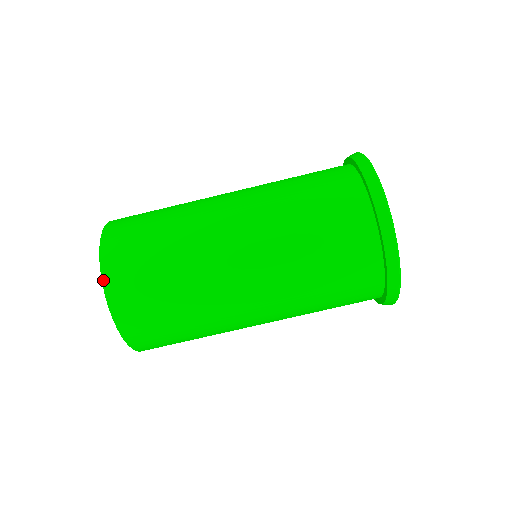
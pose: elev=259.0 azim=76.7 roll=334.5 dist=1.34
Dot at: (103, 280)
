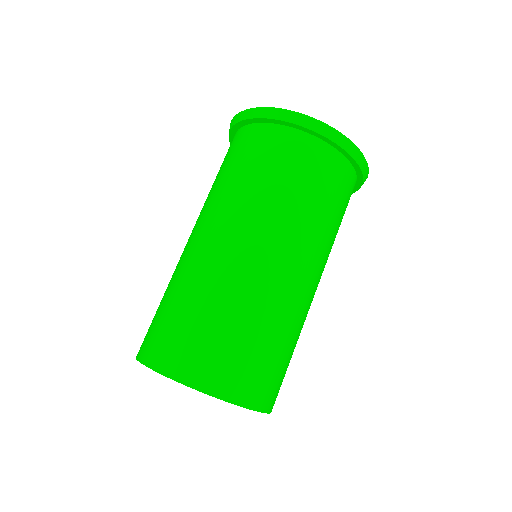
Dot at: (234, 403)
